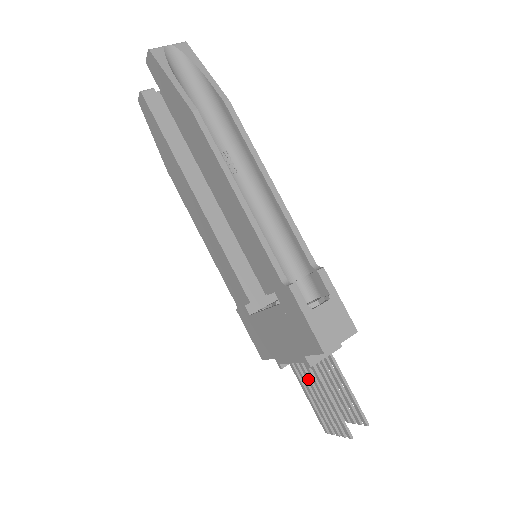
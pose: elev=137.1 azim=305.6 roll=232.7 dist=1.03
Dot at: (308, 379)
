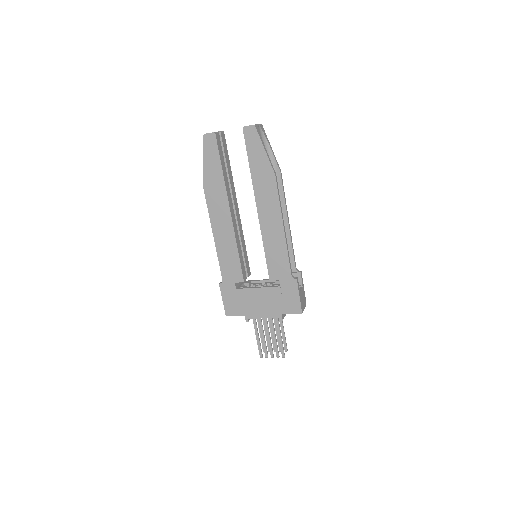
Dot at: (267, 327)
